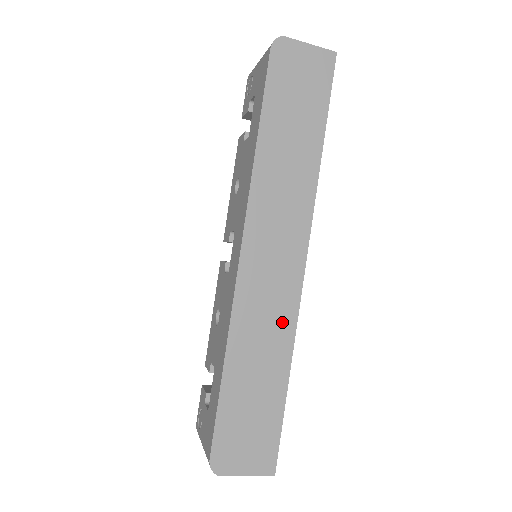
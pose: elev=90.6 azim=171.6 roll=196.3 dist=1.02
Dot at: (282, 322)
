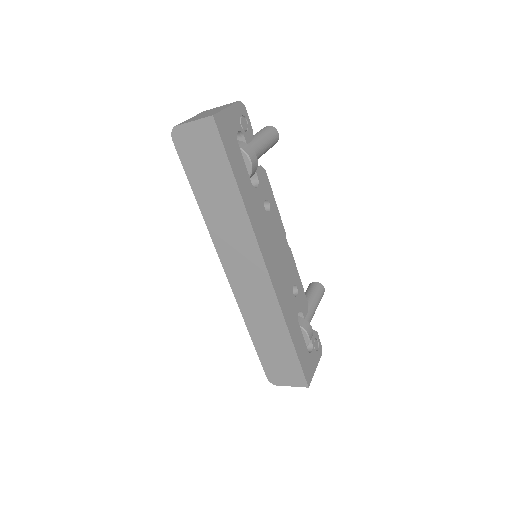
Dot at: (270, 308)
